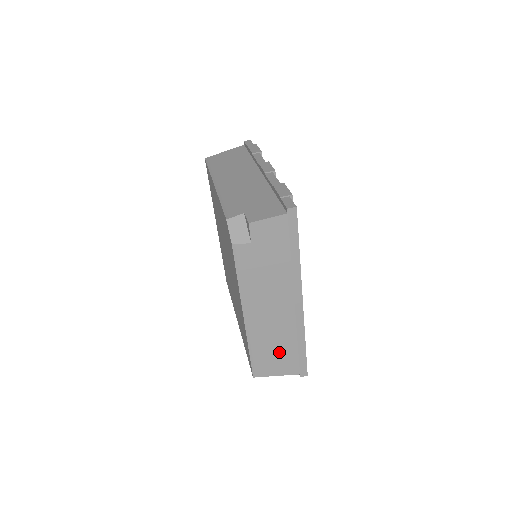
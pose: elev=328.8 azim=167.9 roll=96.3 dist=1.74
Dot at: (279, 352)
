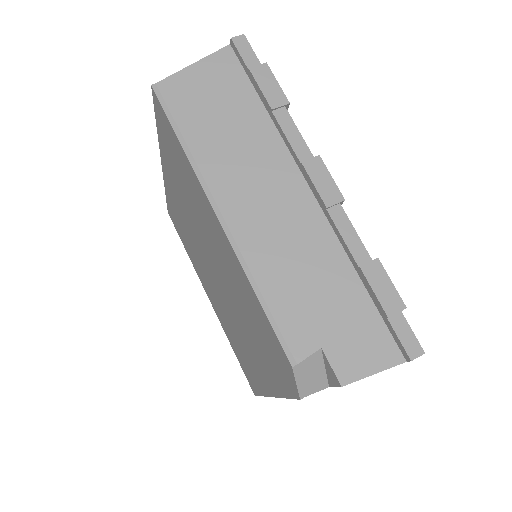
Dot at: occluded
